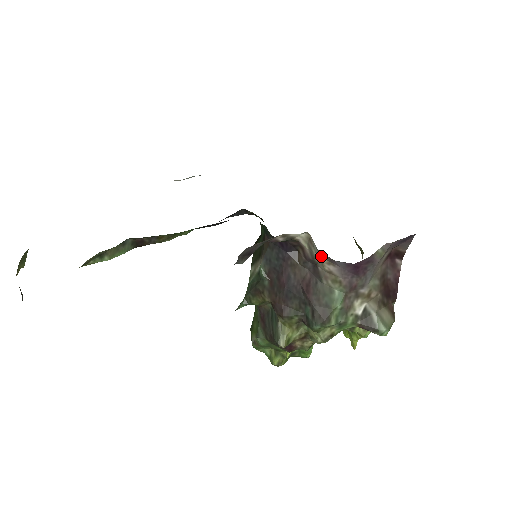
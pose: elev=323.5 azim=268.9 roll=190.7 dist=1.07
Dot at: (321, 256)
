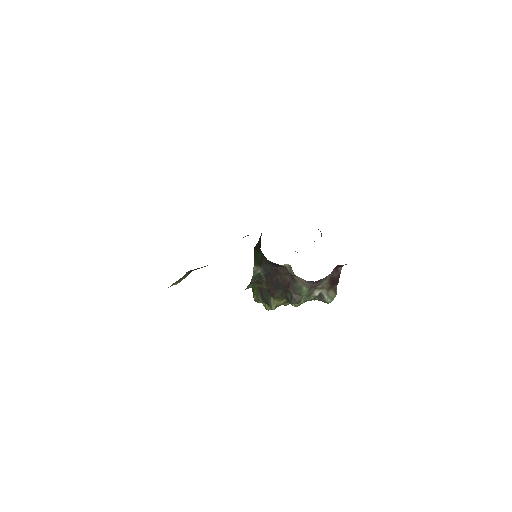
Dot at: (296, 276)
